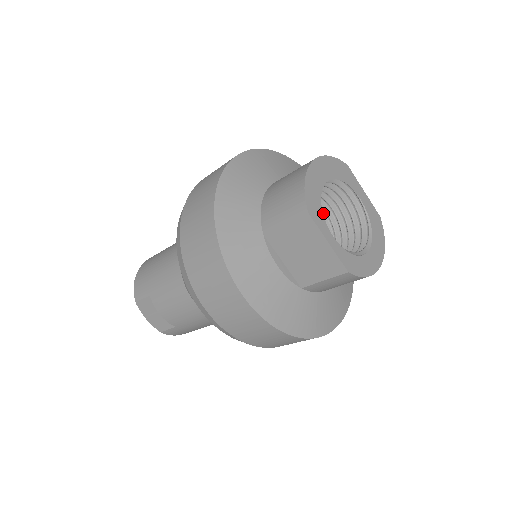
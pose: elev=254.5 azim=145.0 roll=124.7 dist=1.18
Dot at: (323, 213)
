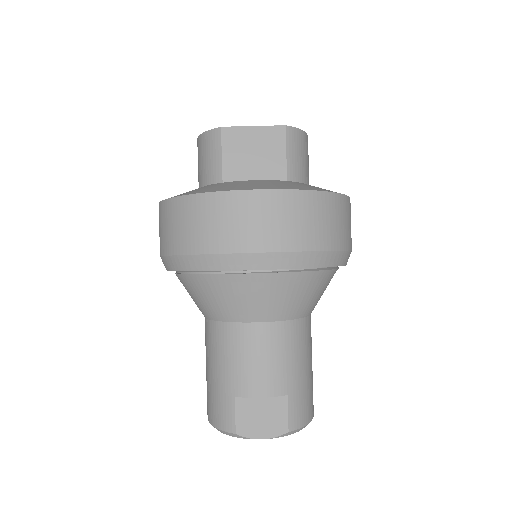
Dot at: occluded
